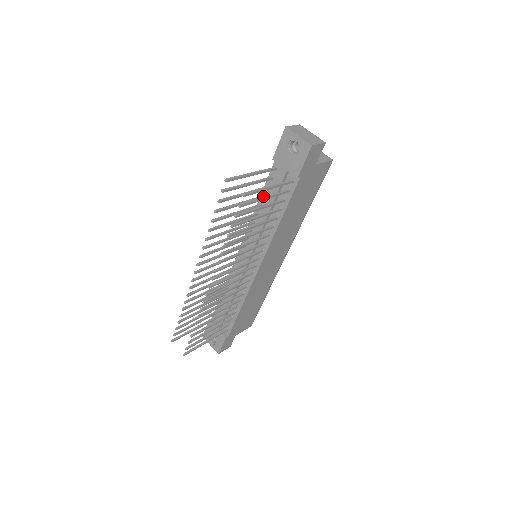
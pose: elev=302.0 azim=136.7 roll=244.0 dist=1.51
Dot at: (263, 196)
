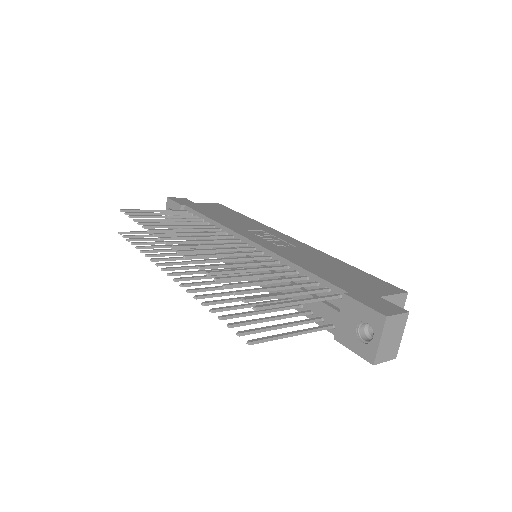
Dot at: (303, 279)
